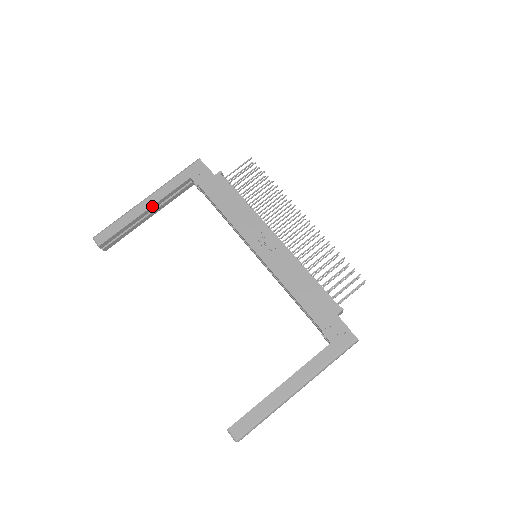
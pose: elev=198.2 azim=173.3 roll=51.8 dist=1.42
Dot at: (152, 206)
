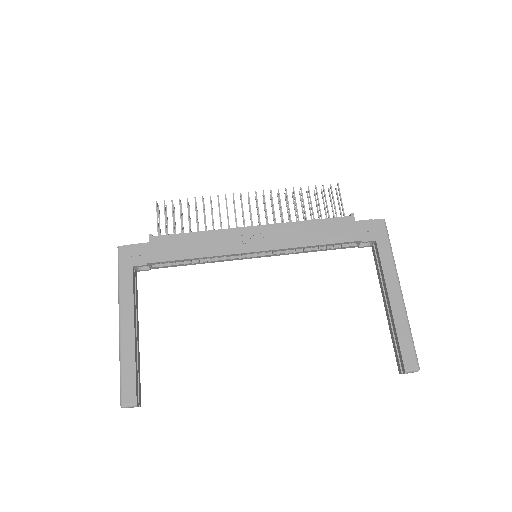
Dot at: (134, 322)
